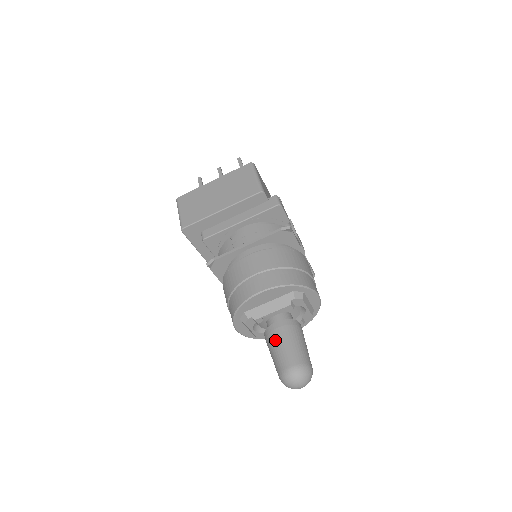
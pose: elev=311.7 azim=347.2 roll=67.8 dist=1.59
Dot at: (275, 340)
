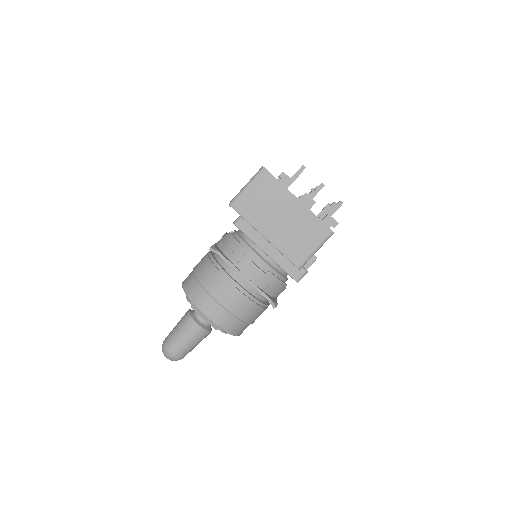
Dot at: (184, 331)
